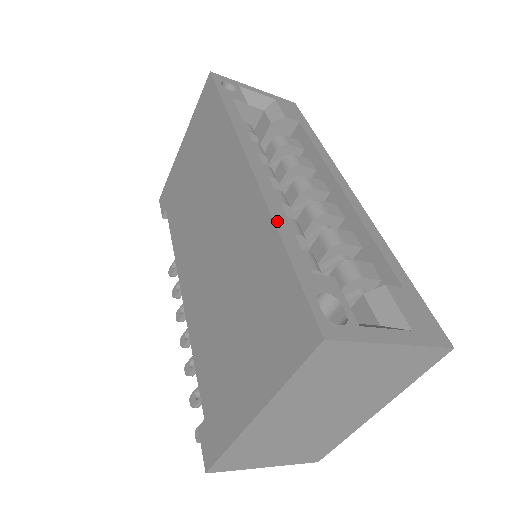
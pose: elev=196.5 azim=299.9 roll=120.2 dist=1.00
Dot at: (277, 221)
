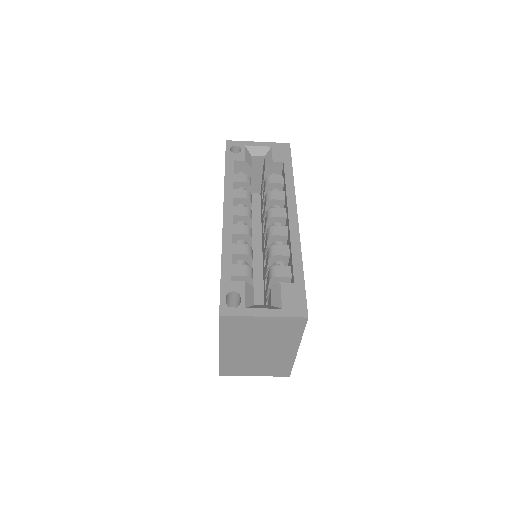
Dot at: (224, 252)
